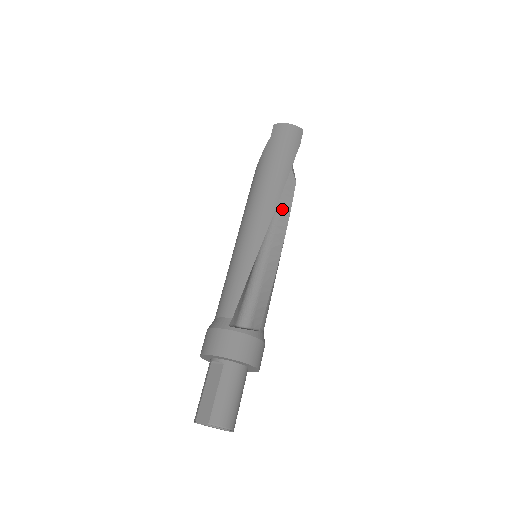
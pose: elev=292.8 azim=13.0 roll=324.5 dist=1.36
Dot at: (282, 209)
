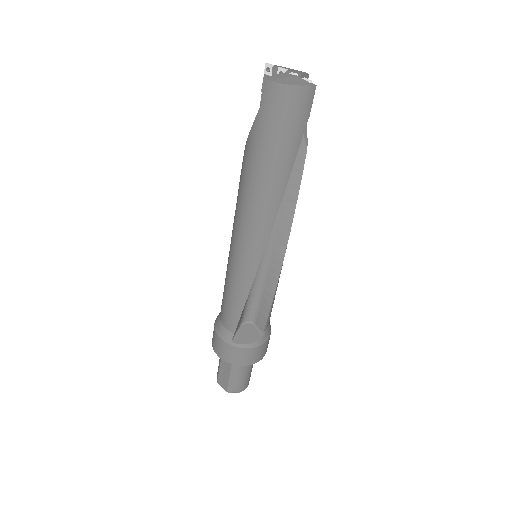
Dot at: (286, 196)
